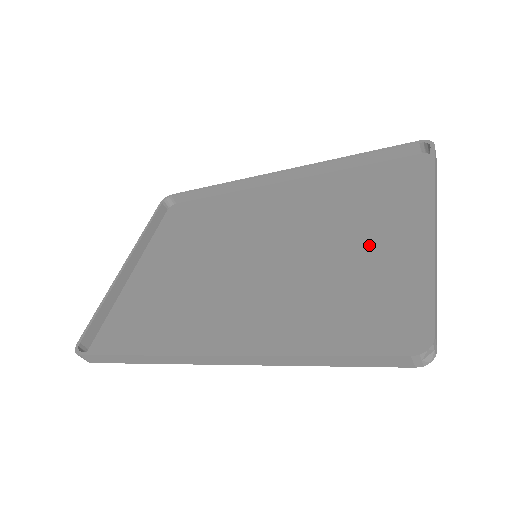
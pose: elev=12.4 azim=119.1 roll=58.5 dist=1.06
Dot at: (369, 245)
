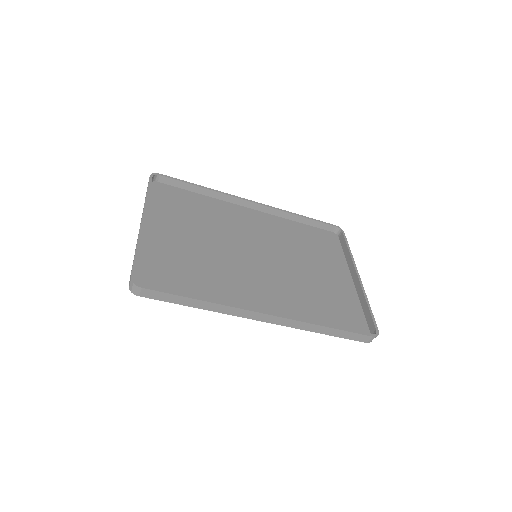
Dot at: (325, 275)
